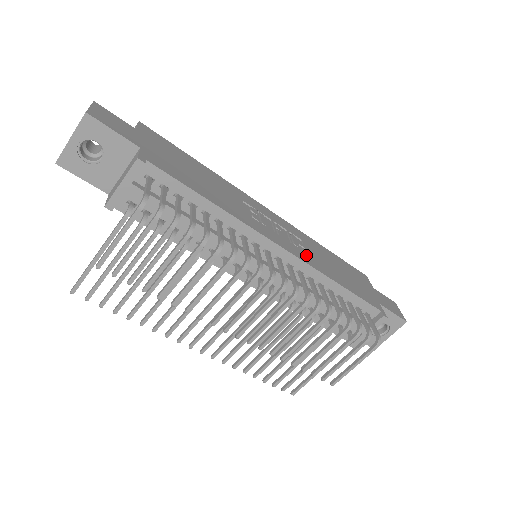
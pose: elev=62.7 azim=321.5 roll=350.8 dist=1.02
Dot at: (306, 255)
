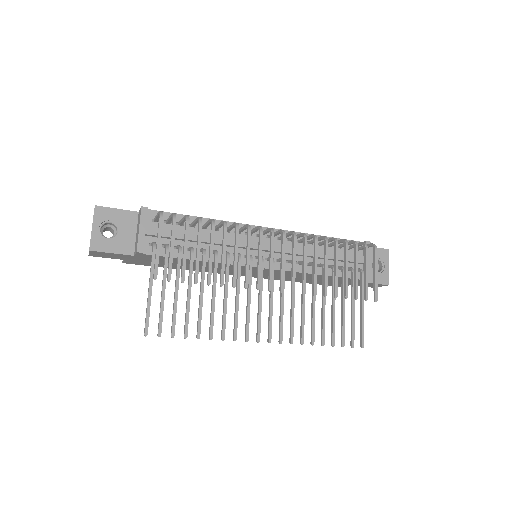
Dot at: occluded
